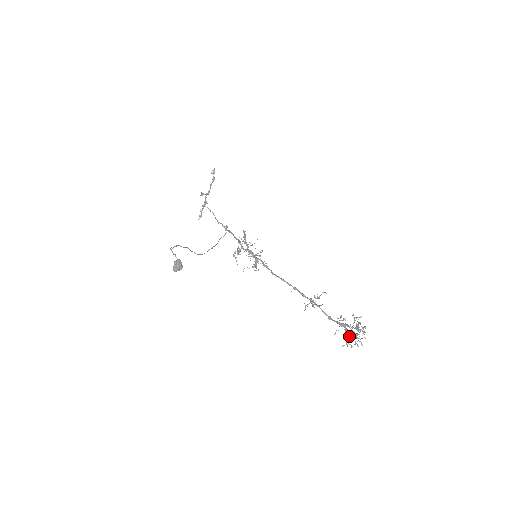
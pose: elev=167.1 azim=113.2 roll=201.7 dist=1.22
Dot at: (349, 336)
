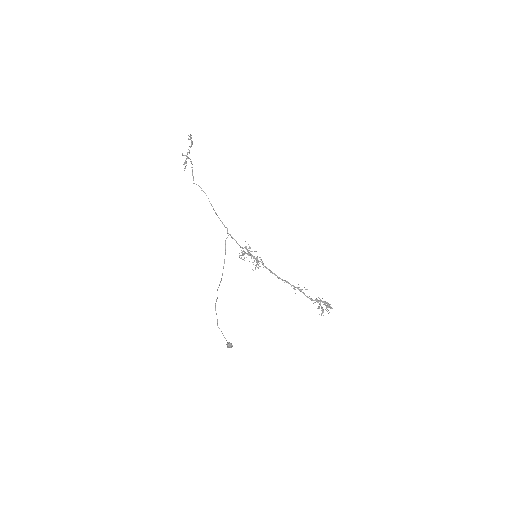
Dot at: (322, 308)
